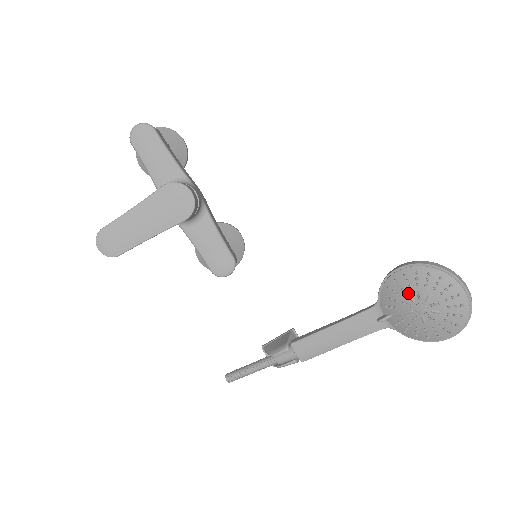
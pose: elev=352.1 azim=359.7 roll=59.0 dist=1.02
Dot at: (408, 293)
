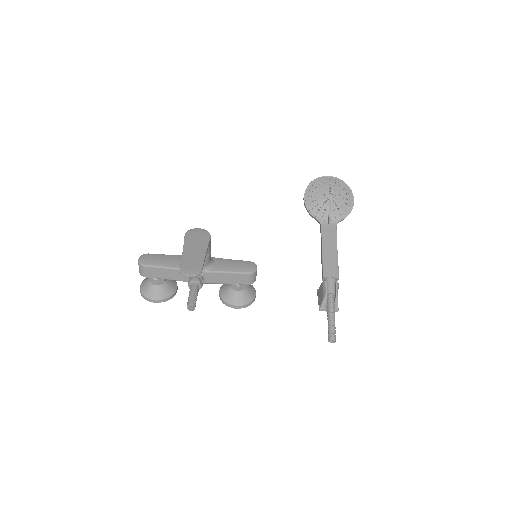
Dot at: (319, 199)
